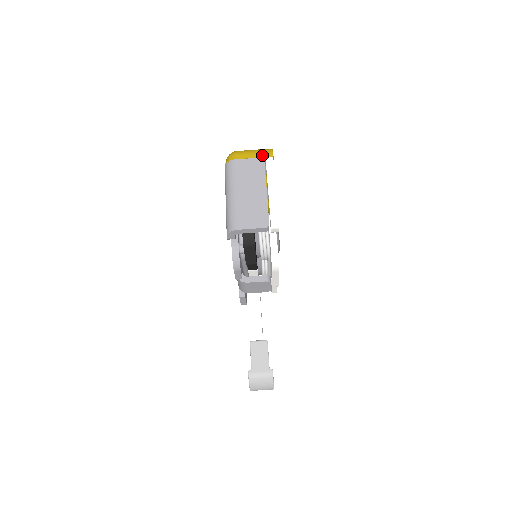
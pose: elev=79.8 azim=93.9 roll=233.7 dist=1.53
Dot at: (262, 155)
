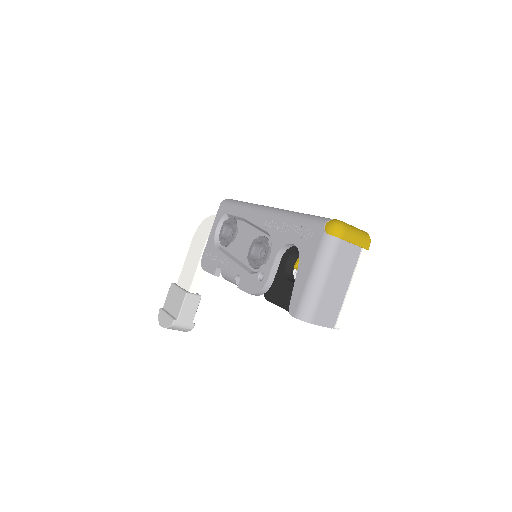
Dot at: (362, 245)
